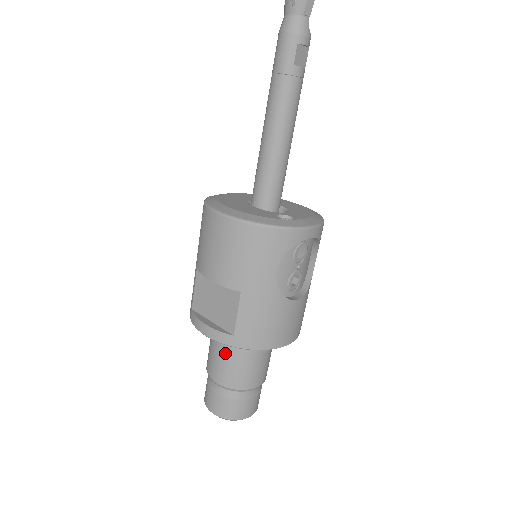
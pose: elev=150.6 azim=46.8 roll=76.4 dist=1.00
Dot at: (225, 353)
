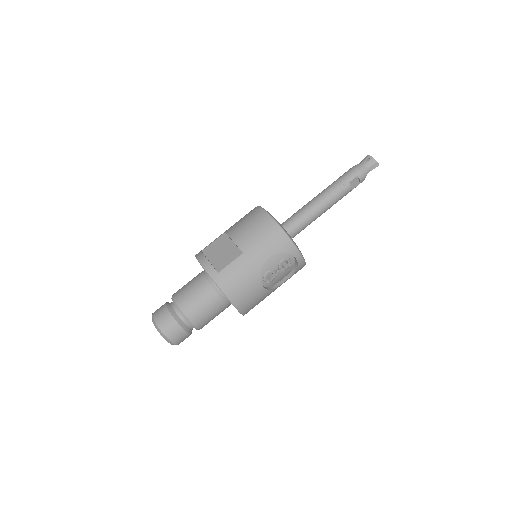
Dot at: (198, 287)
